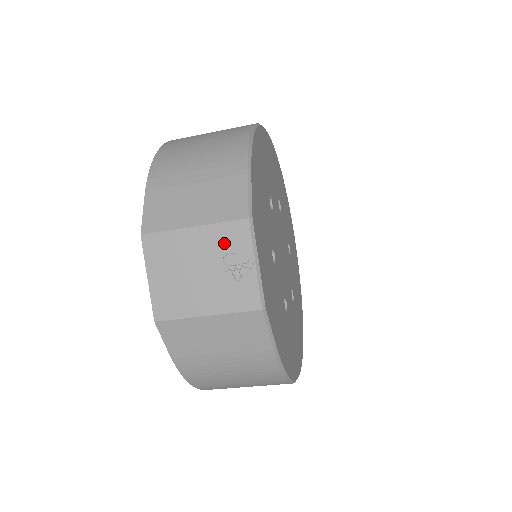
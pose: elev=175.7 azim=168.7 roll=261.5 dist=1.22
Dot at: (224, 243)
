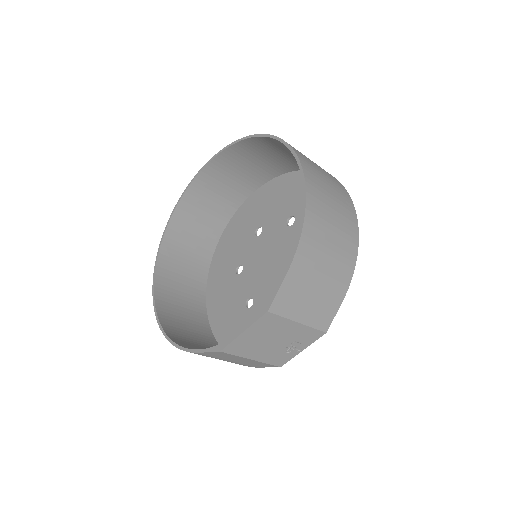
Dot at: (302, 337)
